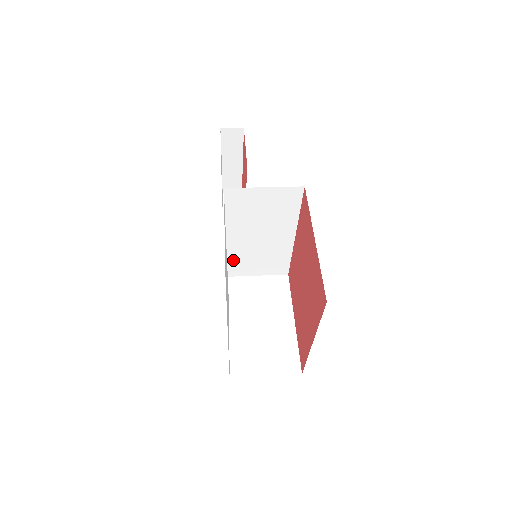
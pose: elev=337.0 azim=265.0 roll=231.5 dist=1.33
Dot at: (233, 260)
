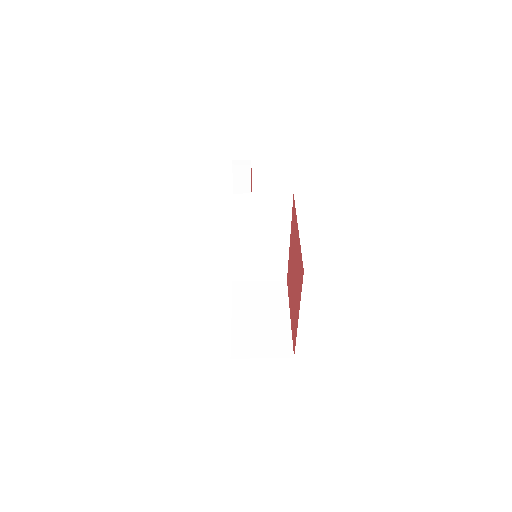
Dot at: (238, 264)
